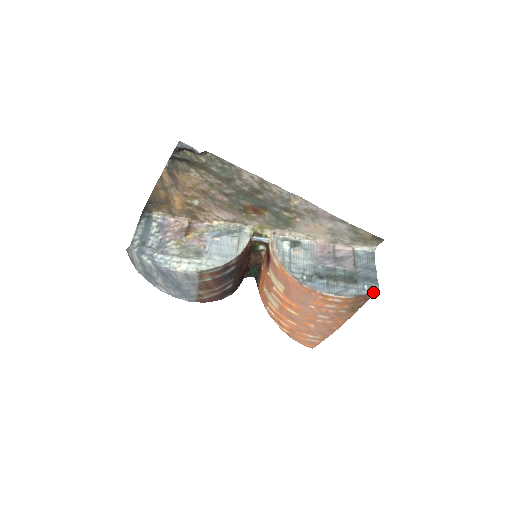
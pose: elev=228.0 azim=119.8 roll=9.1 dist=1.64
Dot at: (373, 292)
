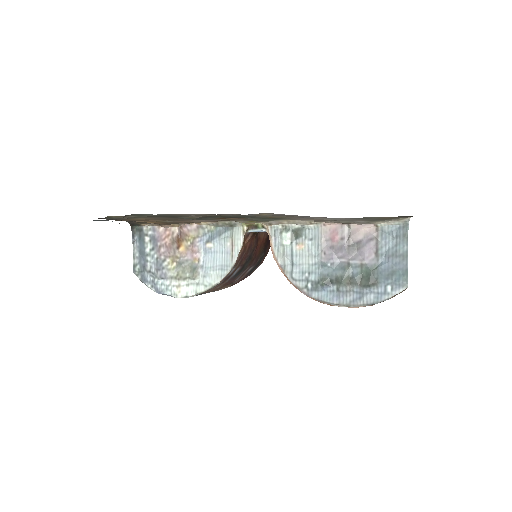
Dot at: (400, 292)
